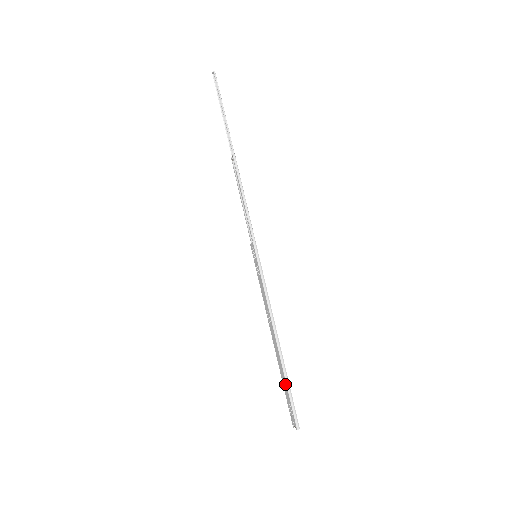
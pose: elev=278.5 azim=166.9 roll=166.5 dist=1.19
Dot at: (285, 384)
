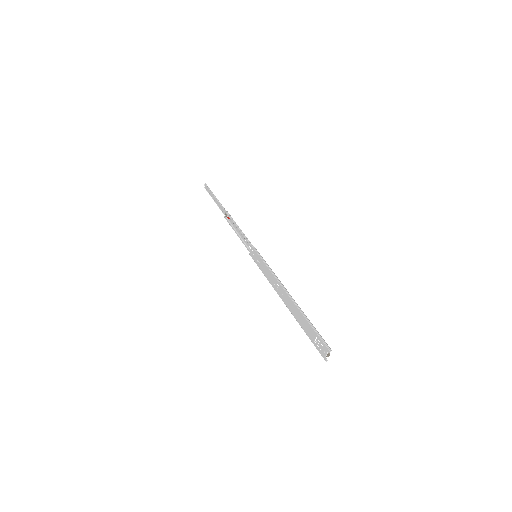
Dot at: (306, 323)
